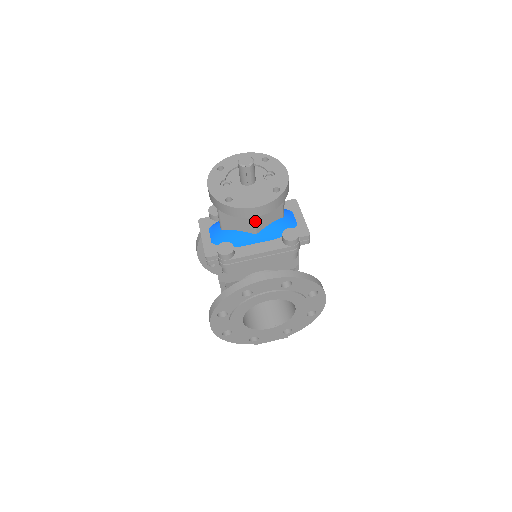
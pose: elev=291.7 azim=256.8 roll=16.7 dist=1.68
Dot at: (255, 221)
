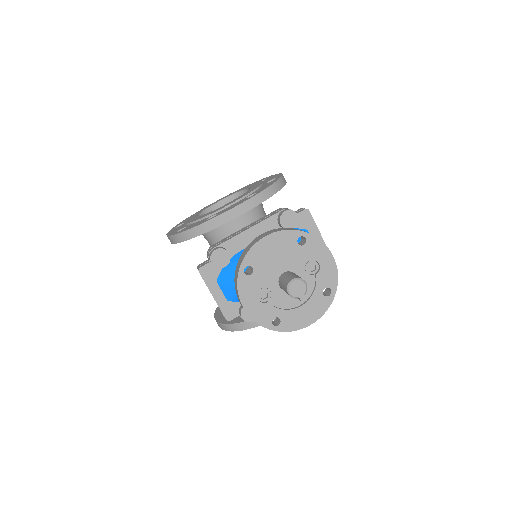
Dot at: occluded
